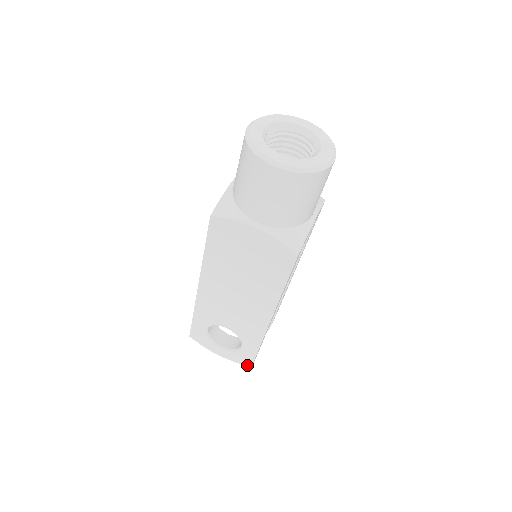
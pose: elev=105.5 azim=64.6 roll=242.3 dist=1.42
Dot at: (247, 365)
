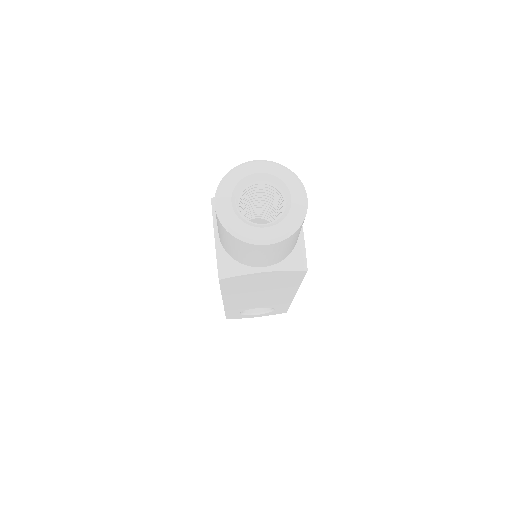
Dot at: occluded
